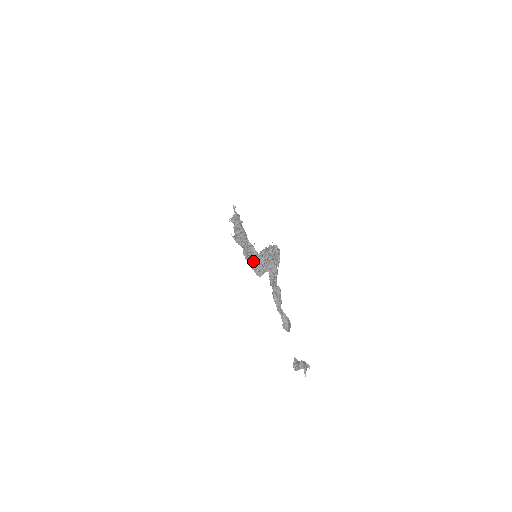
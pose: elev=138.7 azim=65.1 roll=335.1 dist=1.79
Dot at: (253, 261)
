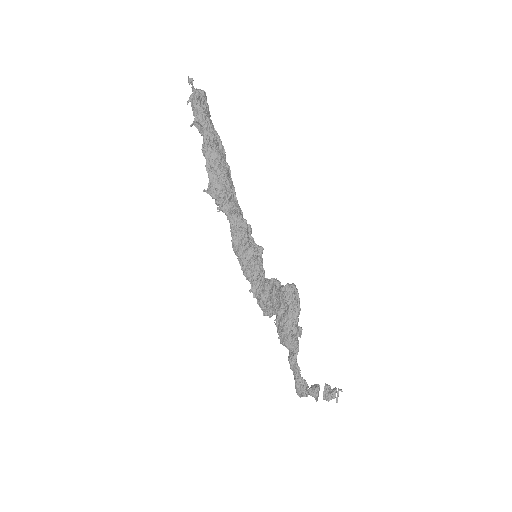
Dot at: (255, 297)
